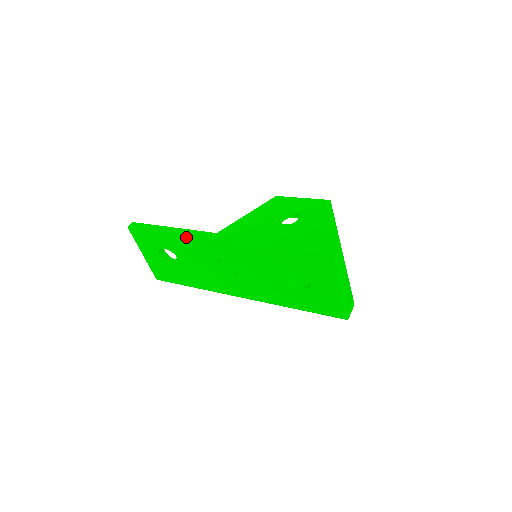
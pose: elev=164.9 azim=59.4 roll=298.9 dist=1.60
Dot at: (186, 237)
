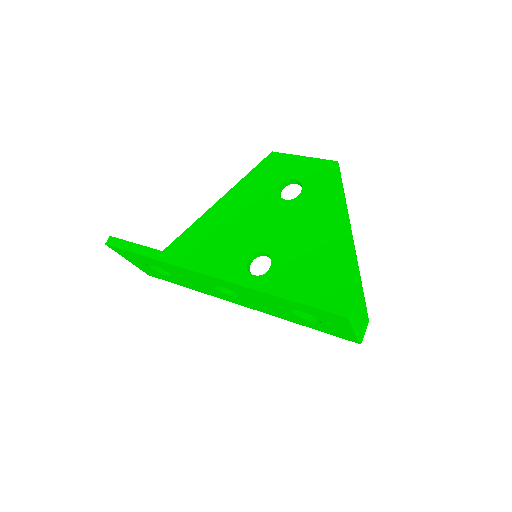
Dot at: (174, 266)
